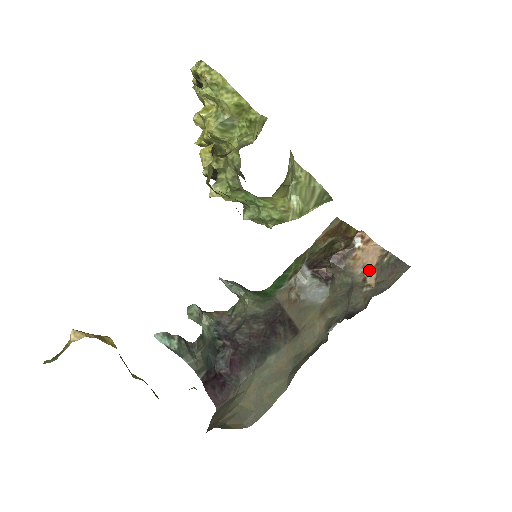
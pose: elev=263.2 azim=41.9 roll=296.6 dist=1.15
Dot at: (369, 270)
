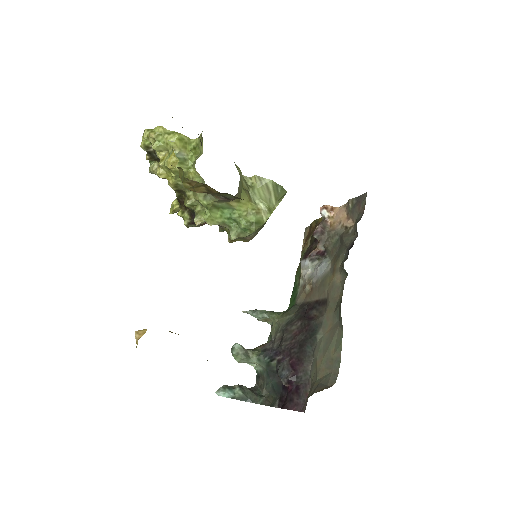
Dot at: (345, 221)
